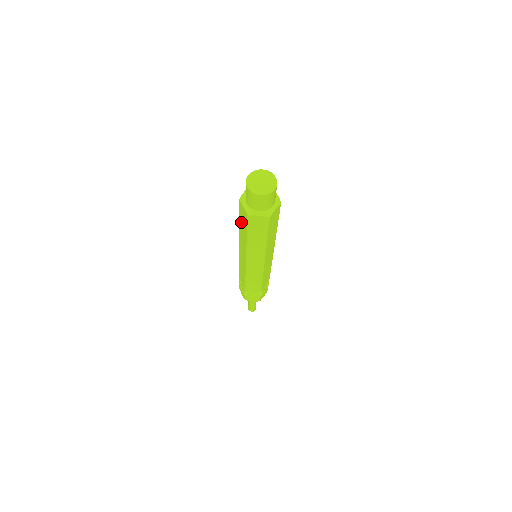
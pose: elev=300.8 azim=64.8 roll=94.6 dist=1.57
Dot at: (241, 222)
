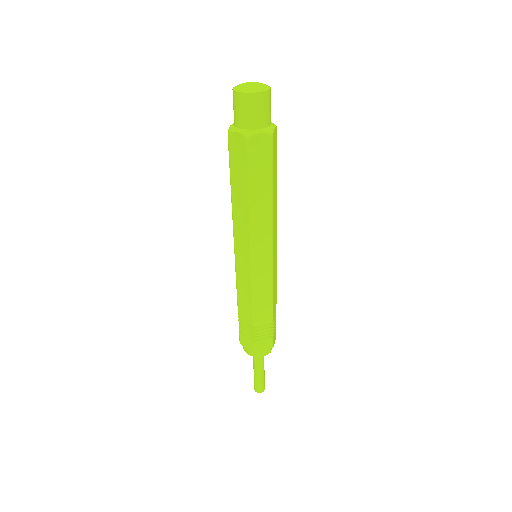
Dot at: occluded
